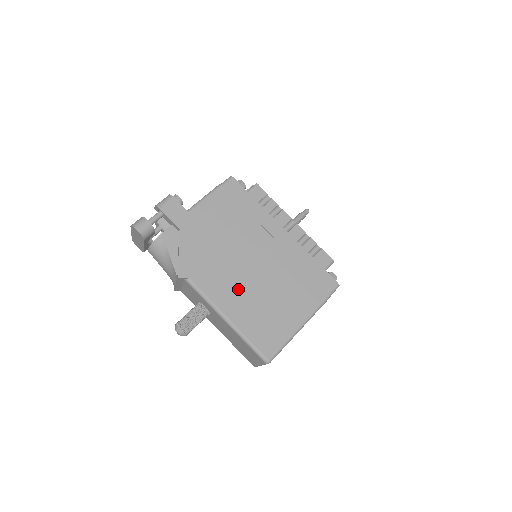
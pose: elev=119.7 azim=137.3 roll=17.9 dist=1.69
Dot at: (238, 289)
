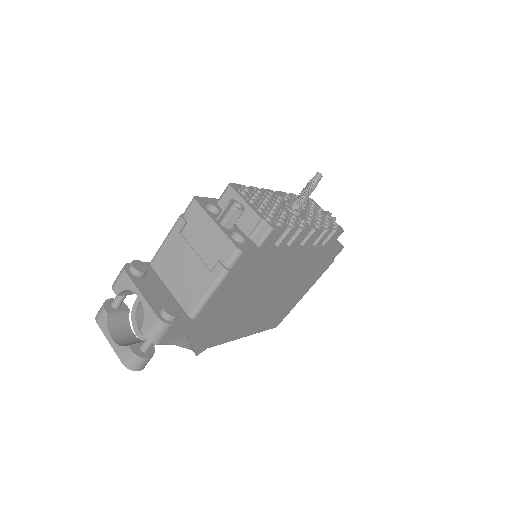
Dot at: (254, 319)
